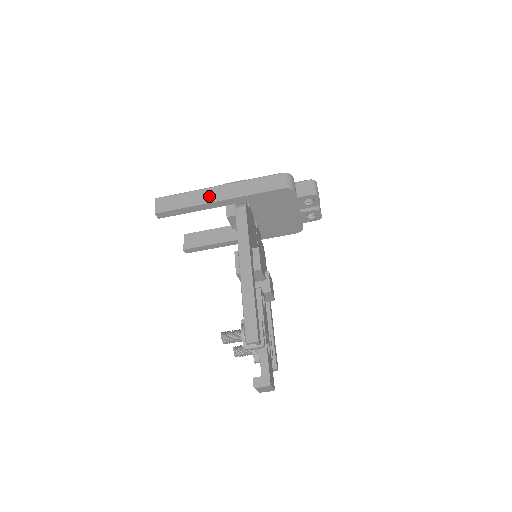
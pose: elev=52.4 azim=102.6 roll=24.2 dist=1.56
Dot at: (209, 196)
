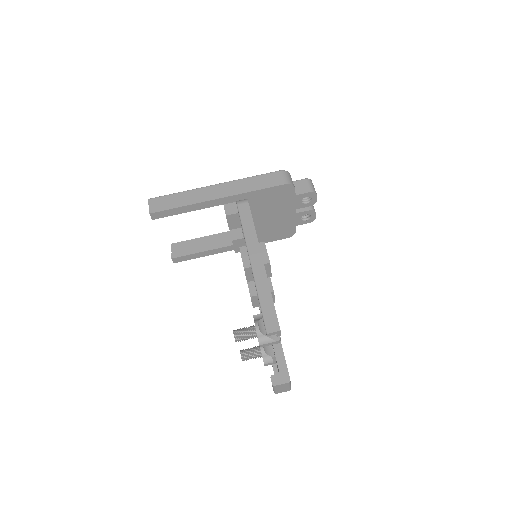
Dot at: (207, 194)
